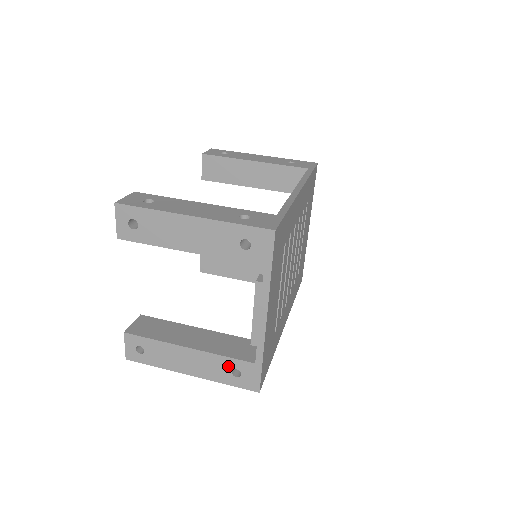
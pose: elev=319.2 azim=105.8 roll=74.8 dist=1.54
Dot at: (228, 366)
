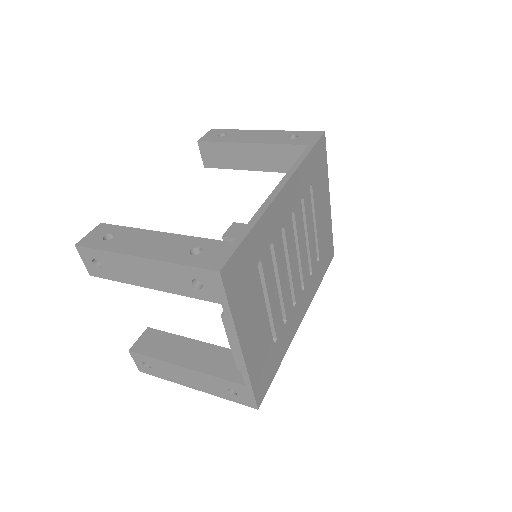
Dot at: (223, 385)
